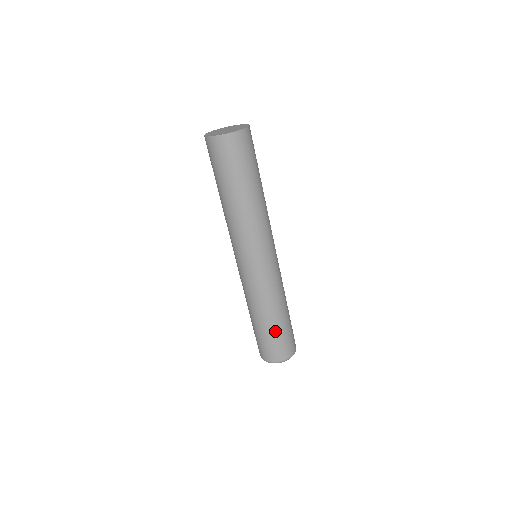
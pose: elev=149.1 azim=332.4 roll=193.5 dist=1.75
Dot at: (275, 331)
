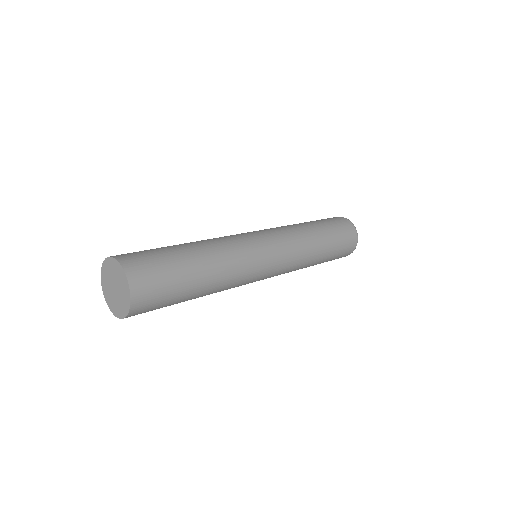
Dot at: (331, 254)
